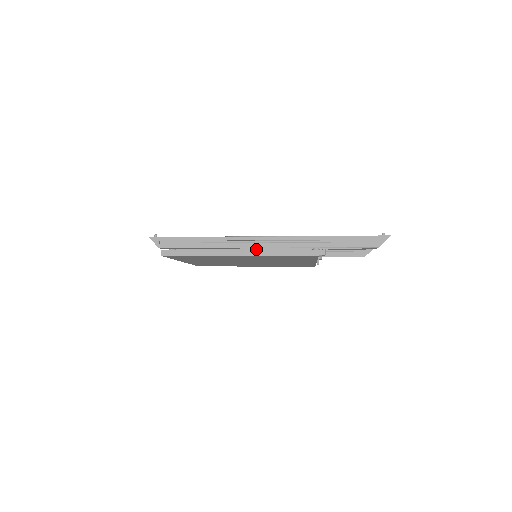
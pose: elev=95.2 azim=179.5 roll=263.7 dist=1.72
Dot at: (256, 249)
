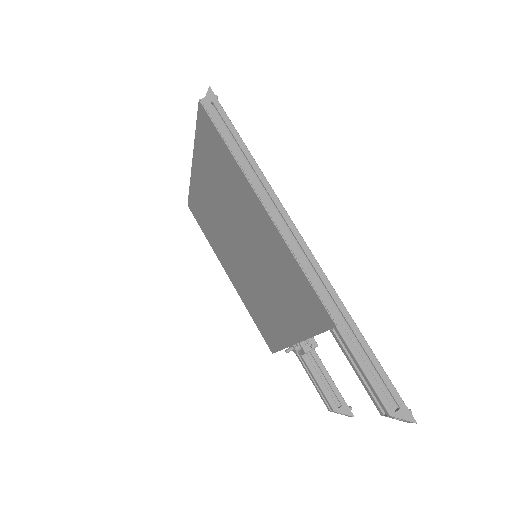
Dot at: occluded
